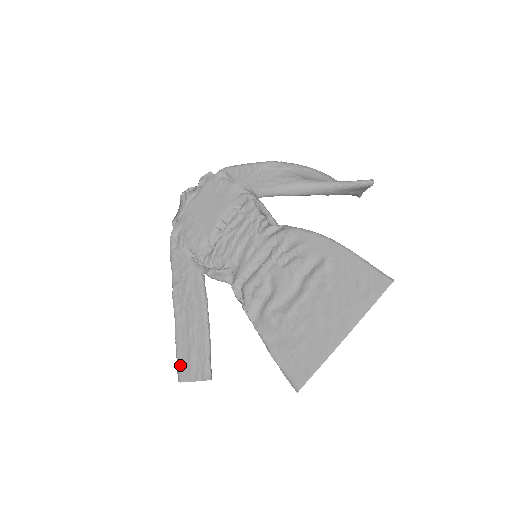
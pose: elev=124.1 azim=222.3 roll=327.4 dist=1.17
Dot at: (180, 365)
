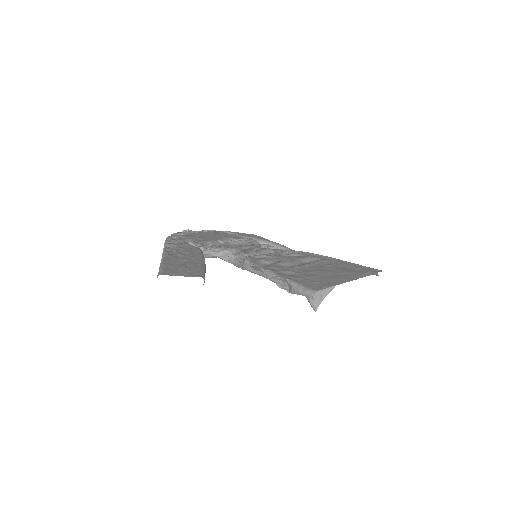
Dot at: (165, 269)
